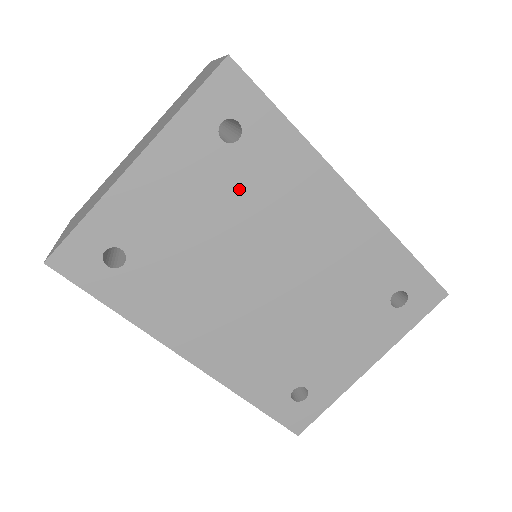
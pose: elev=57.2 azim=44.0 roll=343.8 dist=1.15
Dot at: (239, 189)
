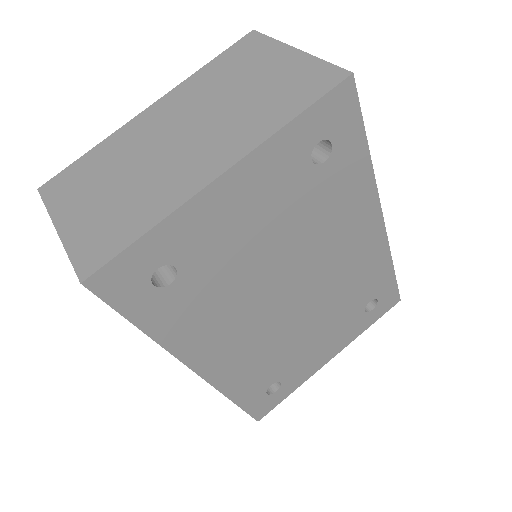
Dot at: (305, 210)
